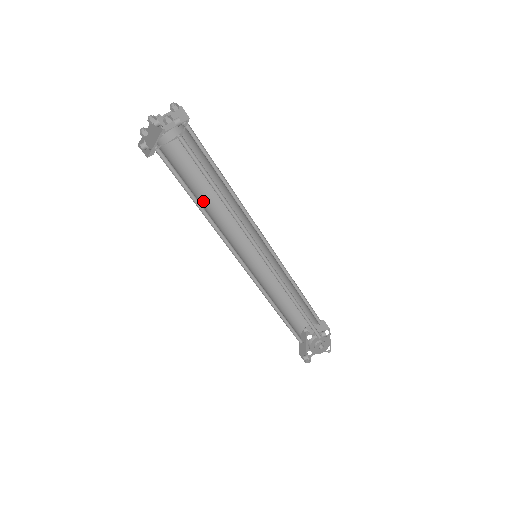
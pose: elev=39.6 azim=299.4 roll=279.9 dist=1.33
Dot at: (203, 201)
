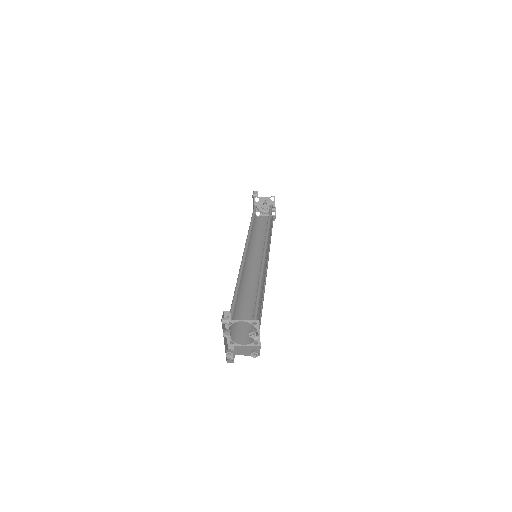
Dot at: occluded
